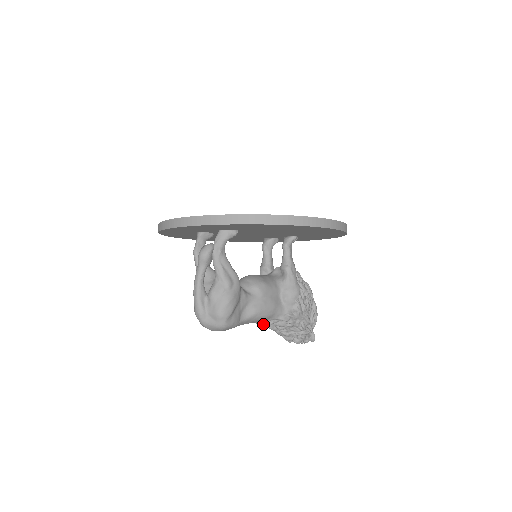
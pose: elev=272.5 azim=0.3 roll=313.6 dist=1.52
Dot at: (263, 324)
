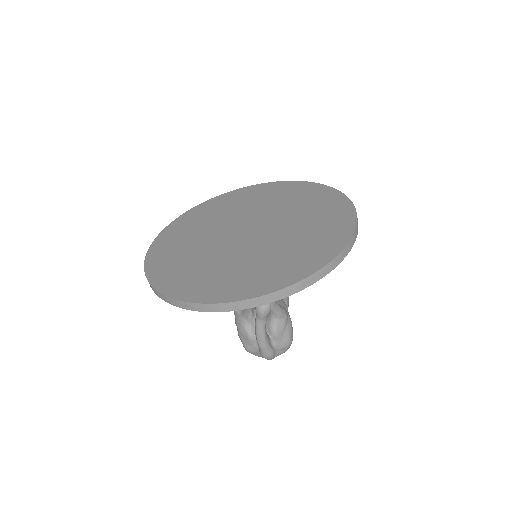
Dot at: occluded
